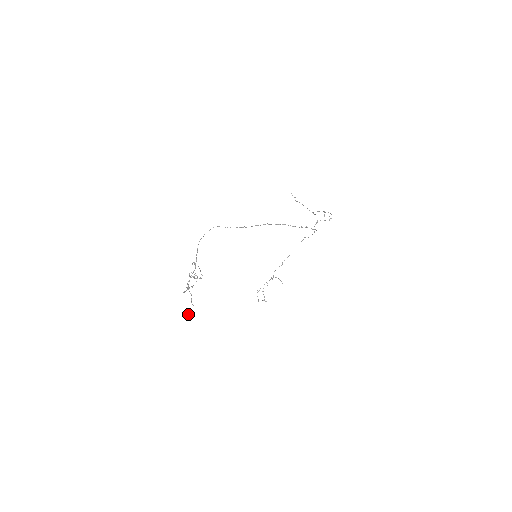
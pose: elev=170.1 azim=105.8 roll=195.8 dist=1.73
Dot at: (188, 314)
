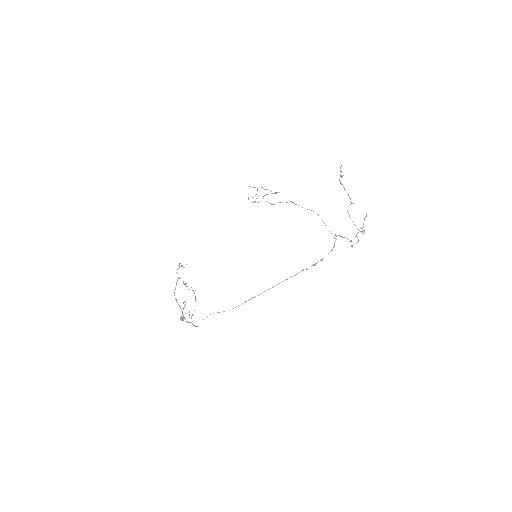
Dot at: occluded
